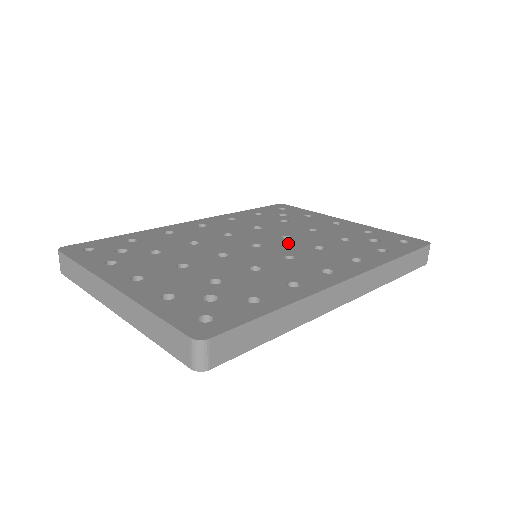
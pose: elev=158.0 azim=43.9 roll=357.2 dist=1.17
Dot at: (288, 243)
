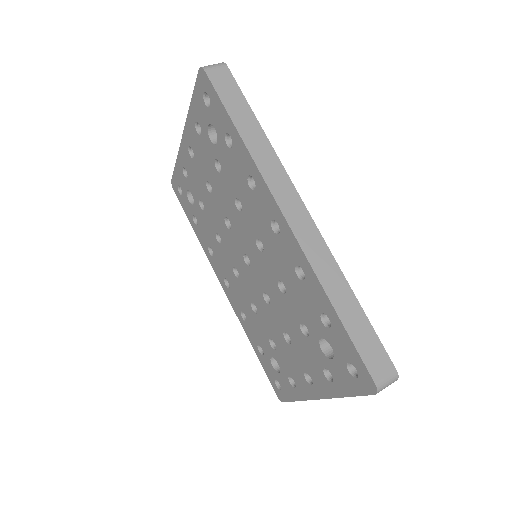
Dot at: occluded
